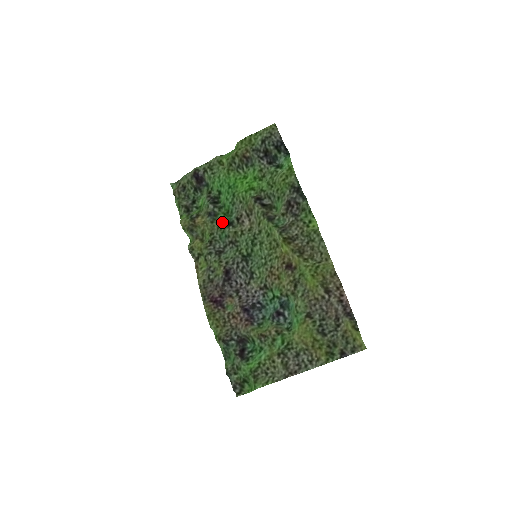
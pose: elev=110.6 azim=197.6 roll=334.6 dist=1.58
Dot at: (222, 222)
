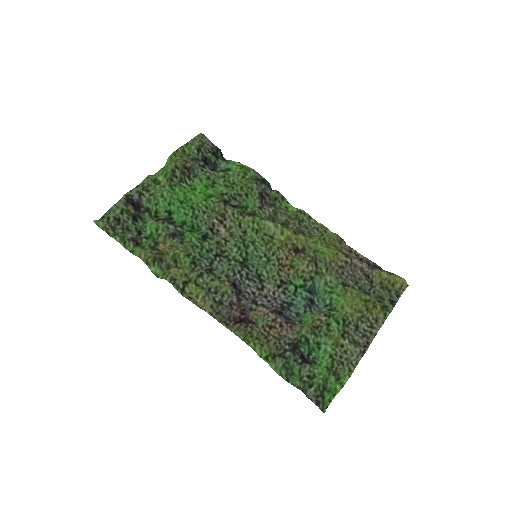
Dot at: (193, 239)
